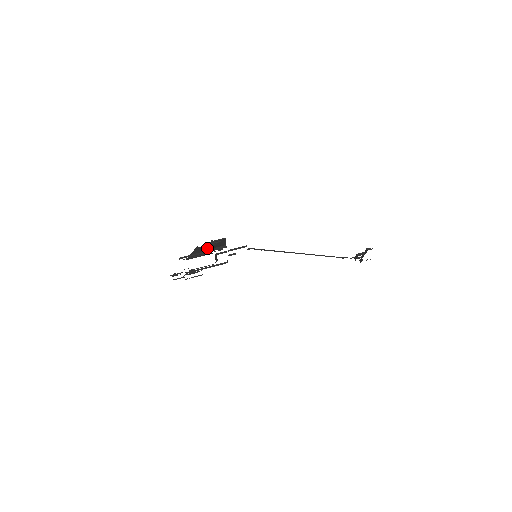
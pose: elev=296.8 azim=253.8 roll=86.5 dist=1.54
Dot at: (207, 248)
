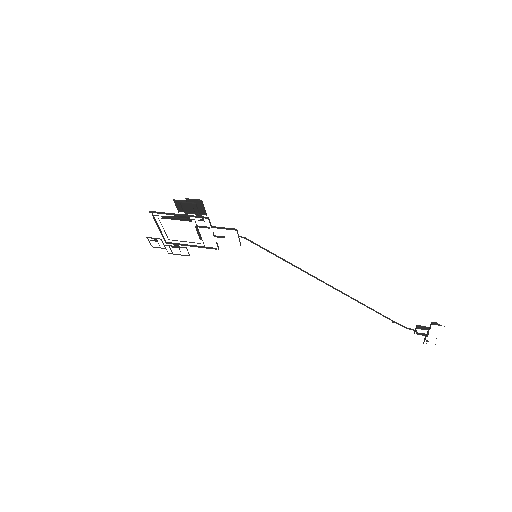
Dot at: (182, 209)
